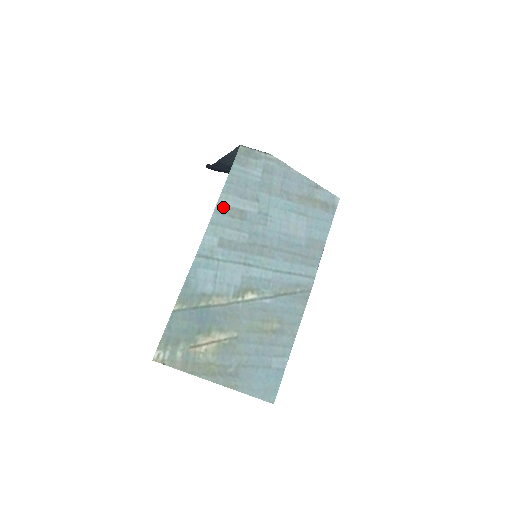
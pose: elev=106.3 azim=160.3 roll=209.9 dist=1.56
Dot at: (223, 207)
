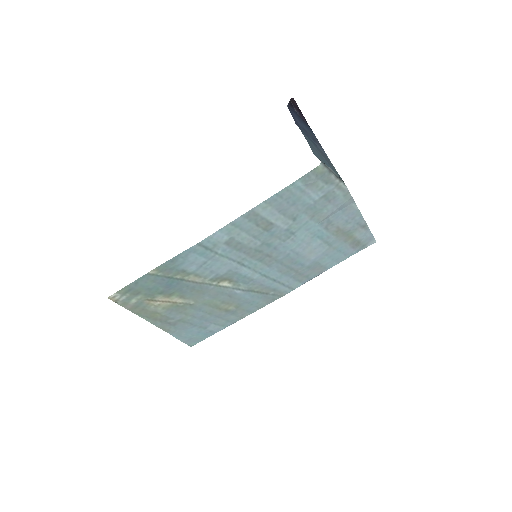
Dot at: (255, 214)
